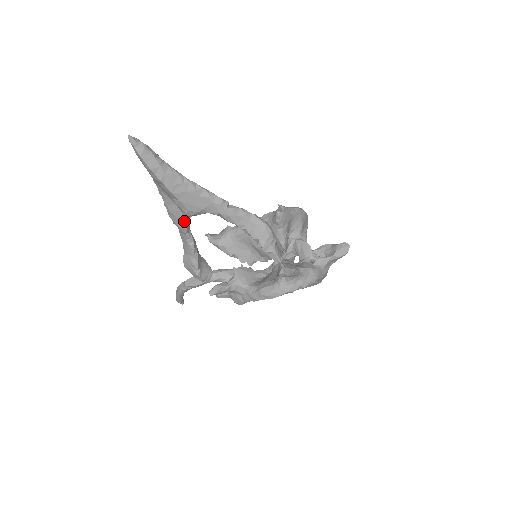
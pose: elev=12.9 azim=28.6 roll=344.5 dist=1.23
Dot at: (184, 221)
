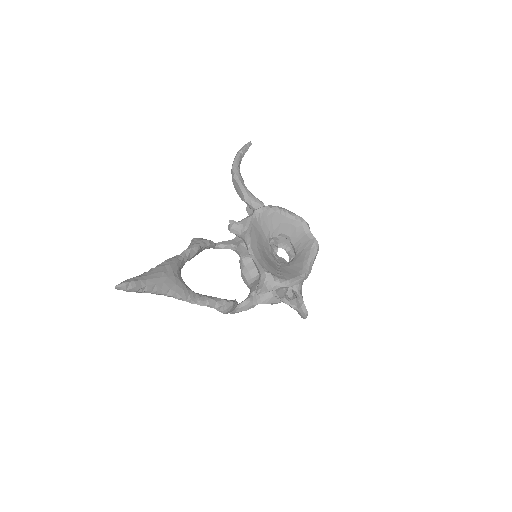
Dot at: occluded
